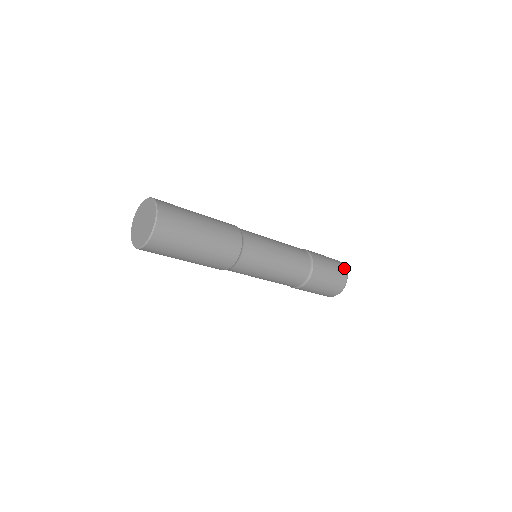
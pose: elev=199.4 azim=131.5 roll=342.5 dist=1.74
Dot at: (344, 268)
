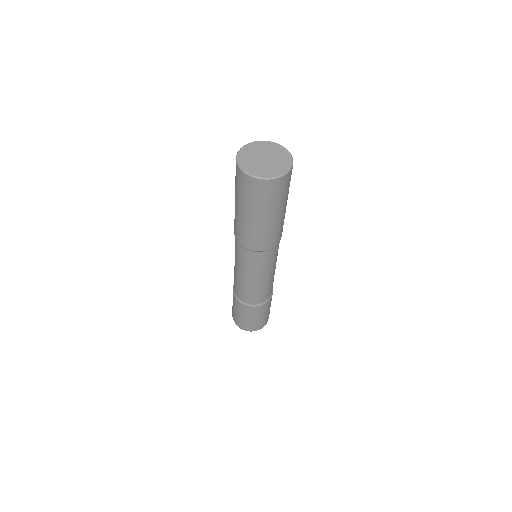
Dot at: occluded
